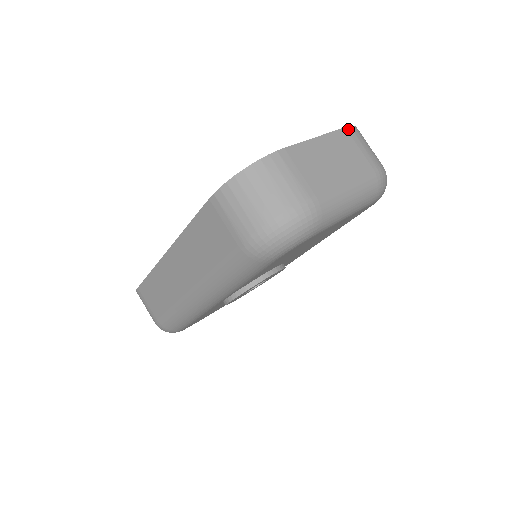
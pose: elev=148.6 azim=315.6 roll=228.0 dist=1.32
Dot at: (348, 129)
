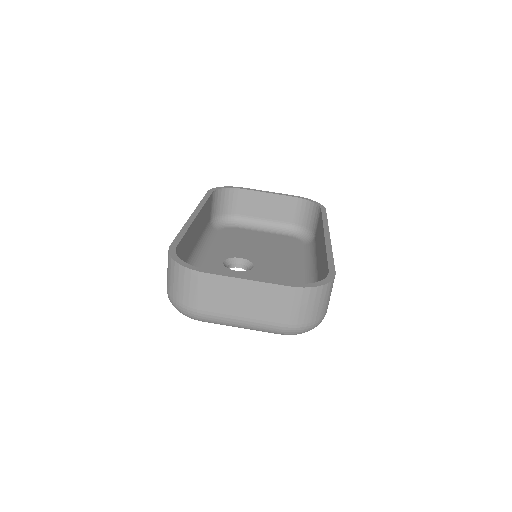
Dot at: (290, 289)
